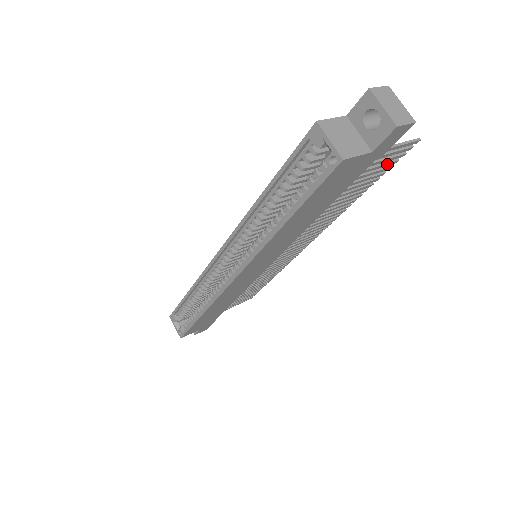
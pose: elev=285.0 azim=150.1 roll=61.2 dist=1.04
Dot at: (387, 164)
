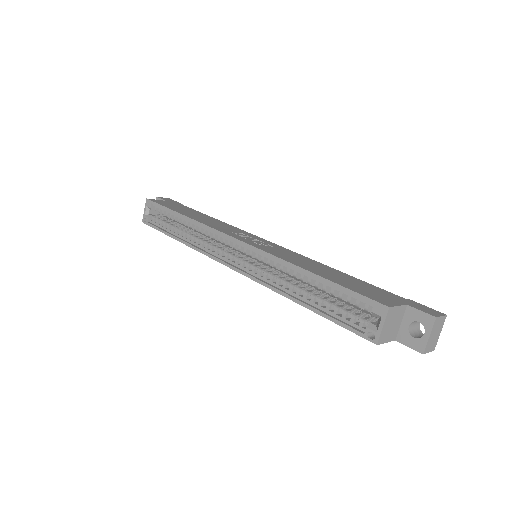
Dot at: occluded
